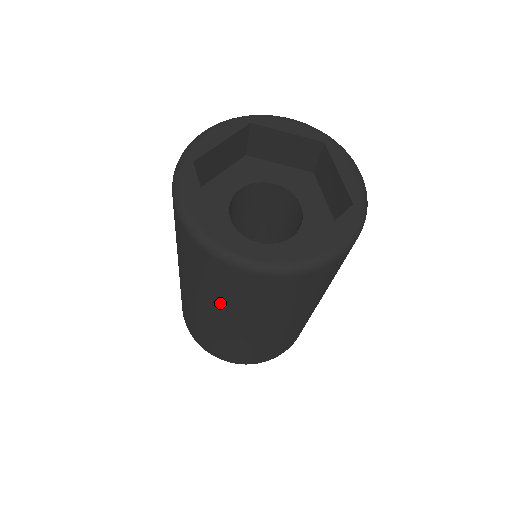
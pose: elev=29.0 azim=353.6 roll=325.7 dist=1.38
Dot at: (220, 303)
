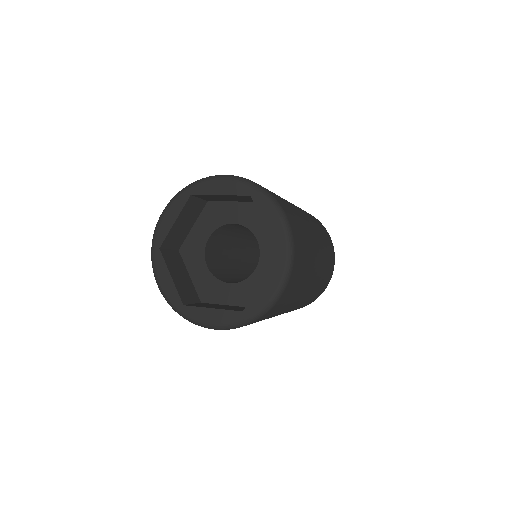
Dot at: occluded
